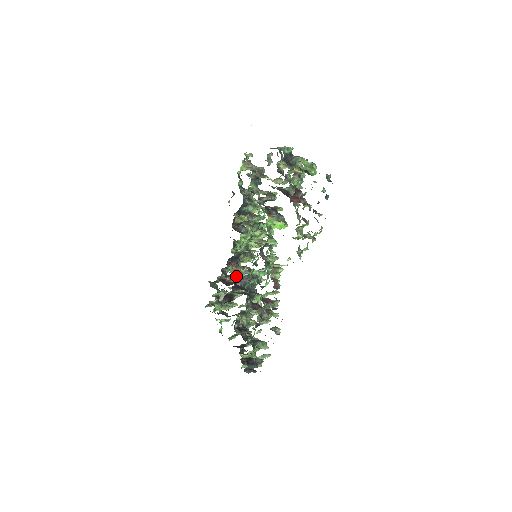
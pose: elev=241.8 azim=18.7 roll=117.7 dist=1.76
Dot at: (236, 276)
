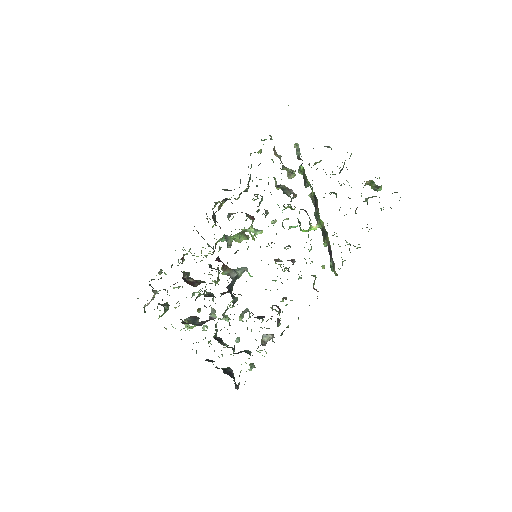
Dot at: (189, 273)
